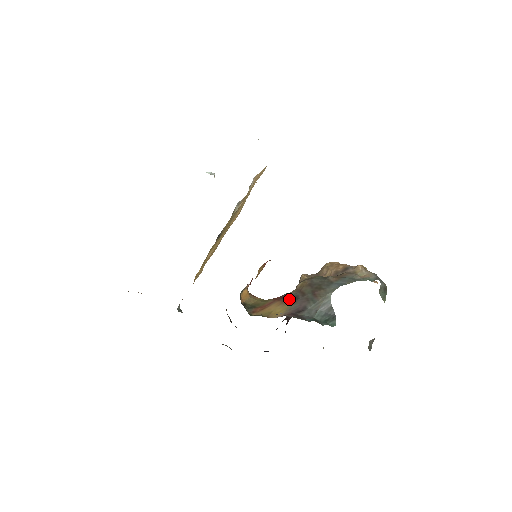
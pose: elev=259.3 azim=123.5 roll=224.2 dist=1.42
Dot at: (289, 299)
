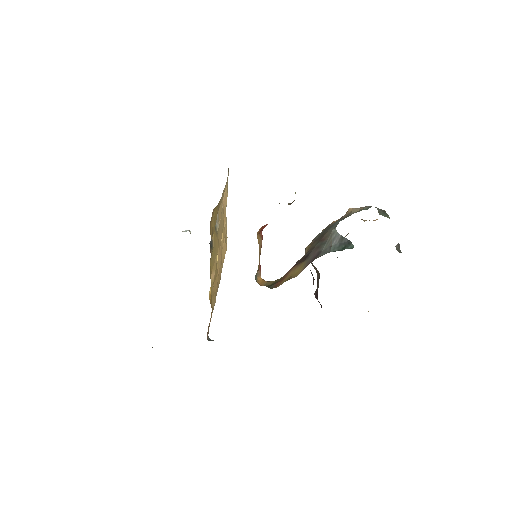
Dot at: (302, 260)
